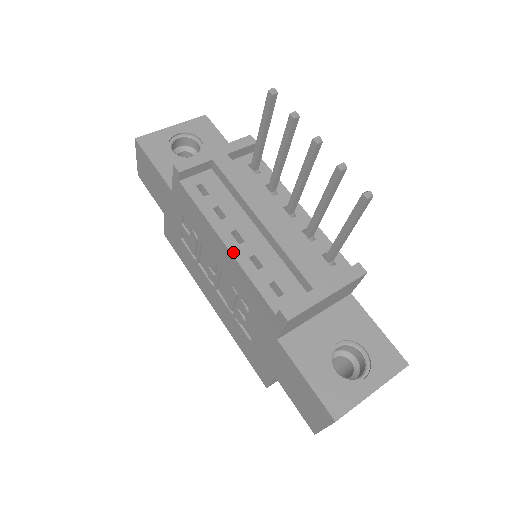
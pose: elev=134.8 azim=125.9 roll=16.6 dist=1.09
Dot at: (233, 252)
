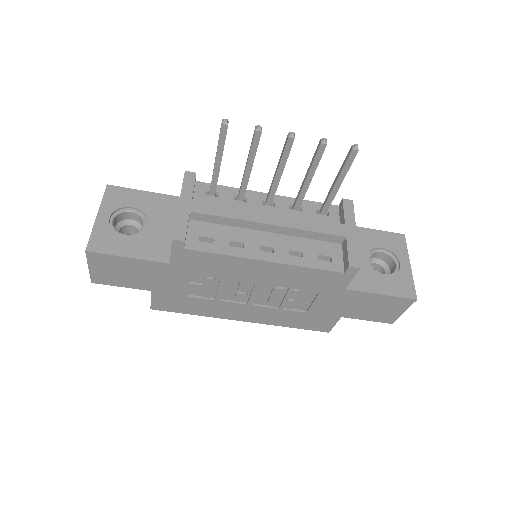
Dot at: (278, 261)
